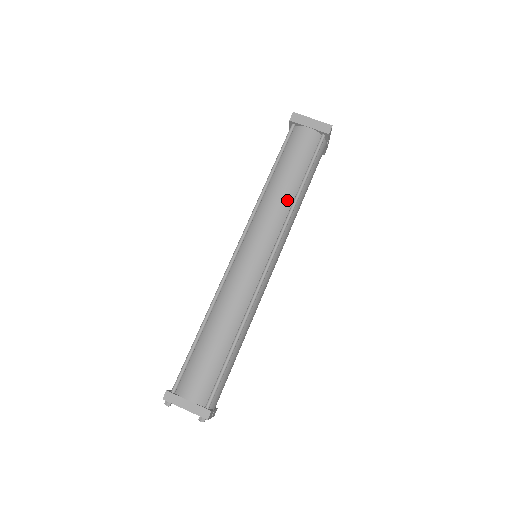
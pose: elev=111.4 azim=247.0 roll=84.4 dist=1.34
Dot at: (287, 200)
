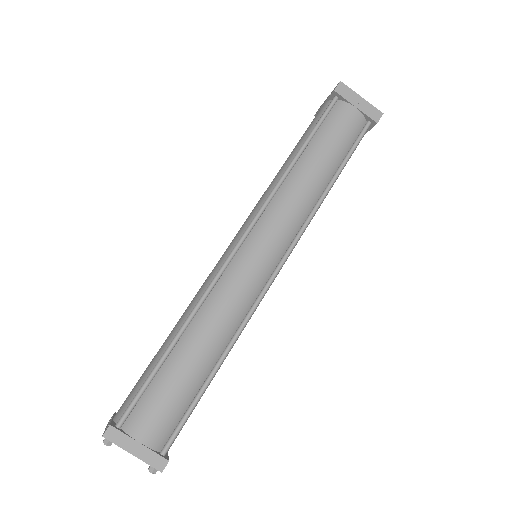
Dot at: (313, 194)
